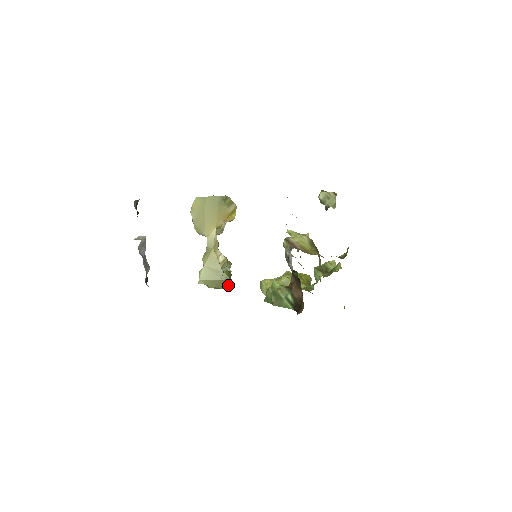
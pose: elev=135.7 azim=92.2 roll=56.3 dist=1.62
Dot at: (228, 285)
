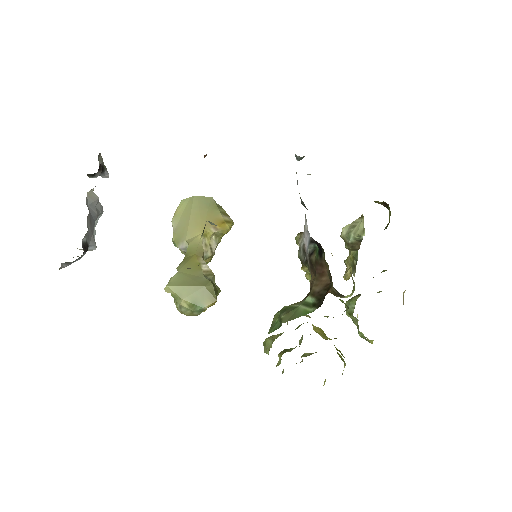
Dot at: (211, 300)
